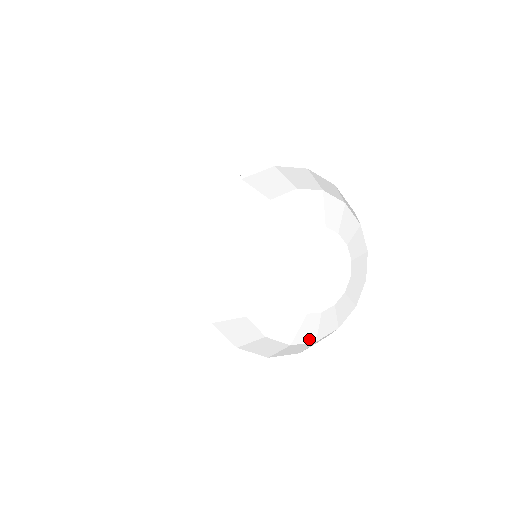
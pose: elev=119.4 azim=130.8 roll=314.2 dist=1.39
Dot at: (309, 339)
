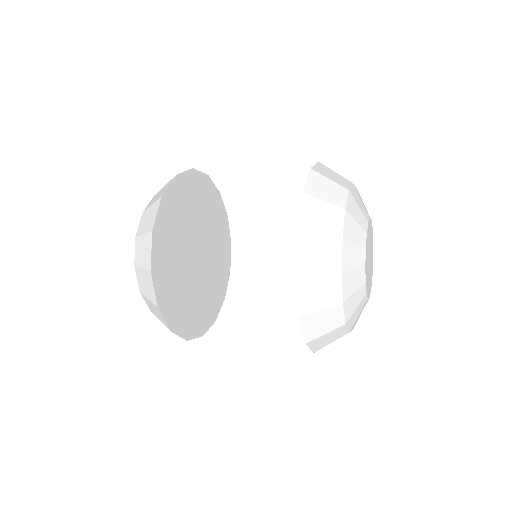
Dot at: (350, 326)
